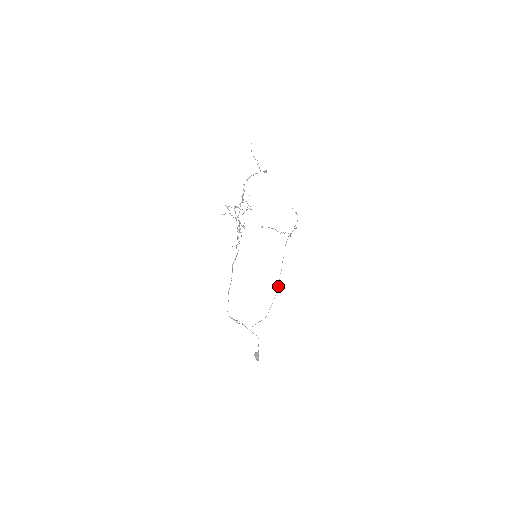
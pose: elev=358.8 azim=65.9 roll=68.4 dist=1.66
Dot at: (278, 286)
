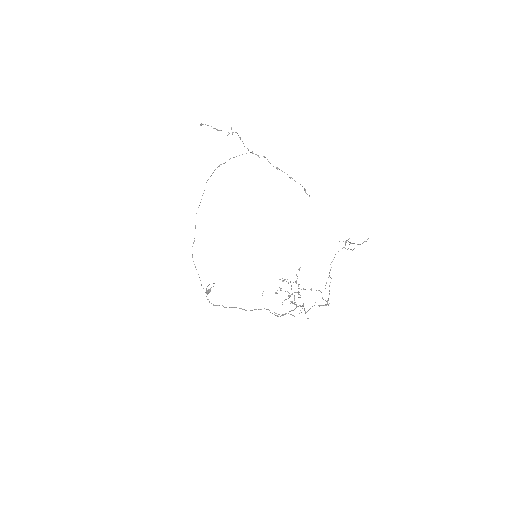
Dot at: occluded
